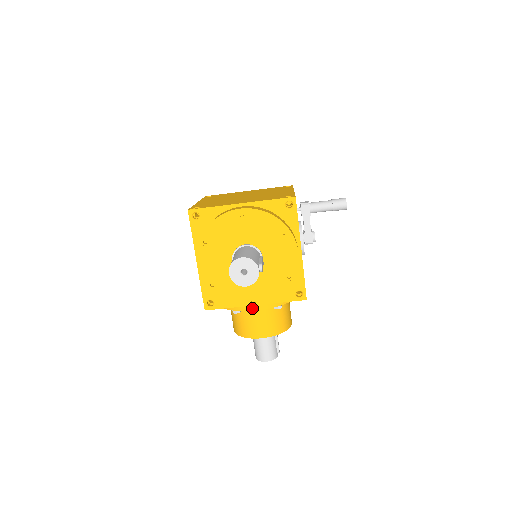
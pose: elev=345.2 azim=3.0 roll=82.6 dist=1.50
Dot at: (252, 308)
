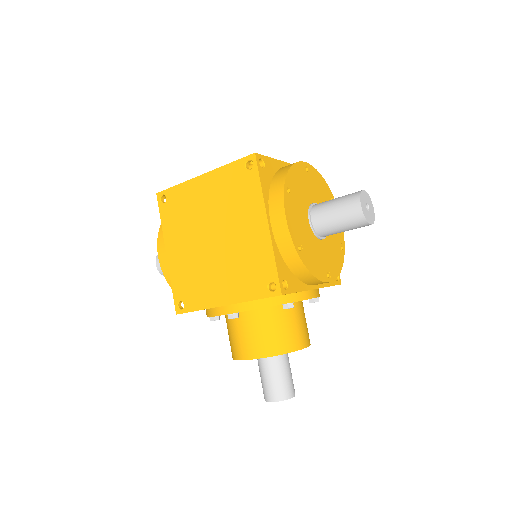
Dot at: (310, 295)
